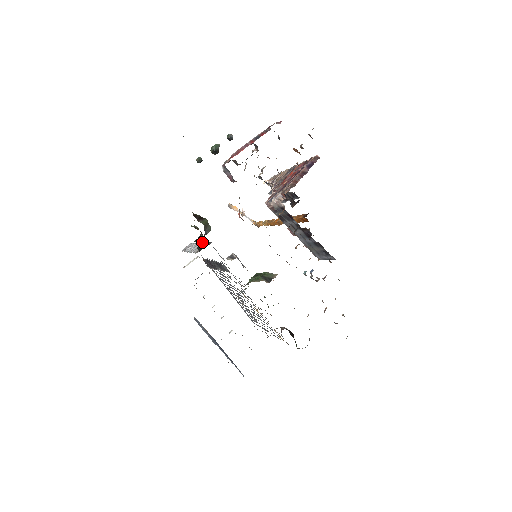
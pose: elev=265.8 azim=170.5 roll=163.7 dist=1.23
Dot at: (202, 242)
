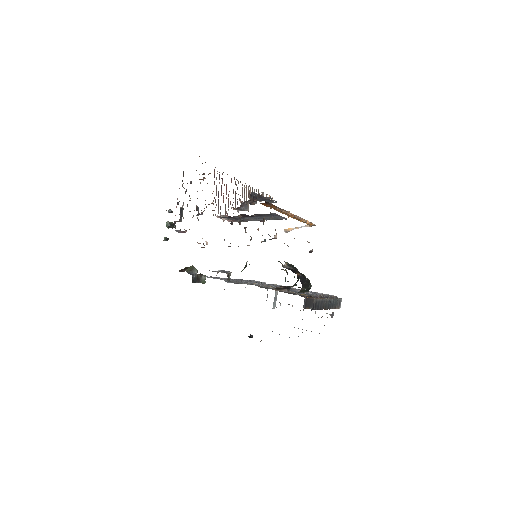
Dot at: occluded
